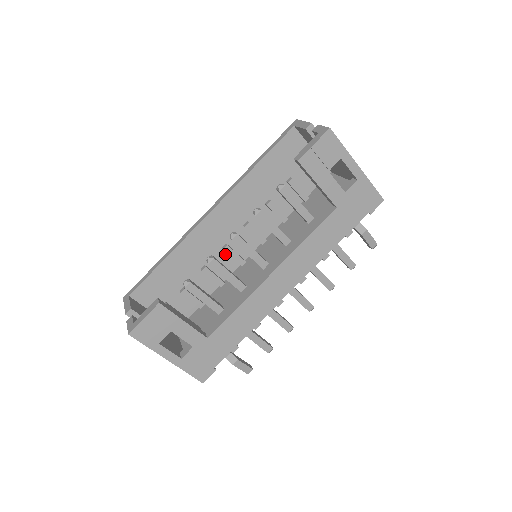
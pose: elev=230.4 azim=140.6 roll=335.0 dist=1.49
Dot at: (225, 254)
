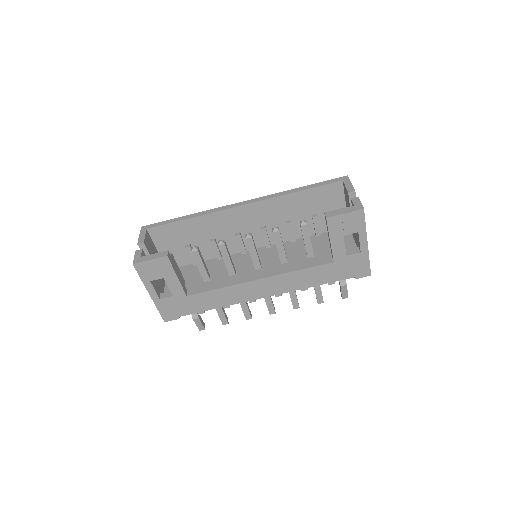
Dot at: (235, 239)
